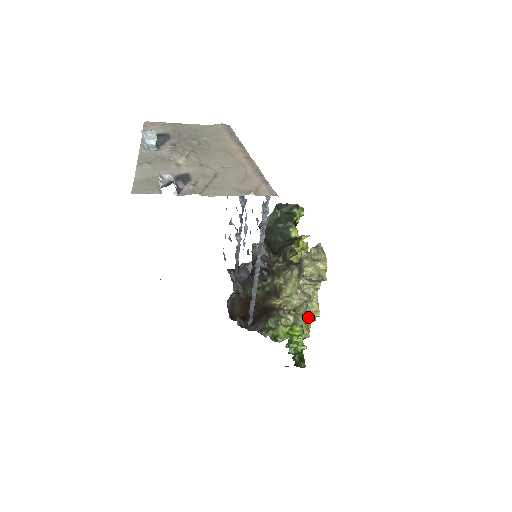
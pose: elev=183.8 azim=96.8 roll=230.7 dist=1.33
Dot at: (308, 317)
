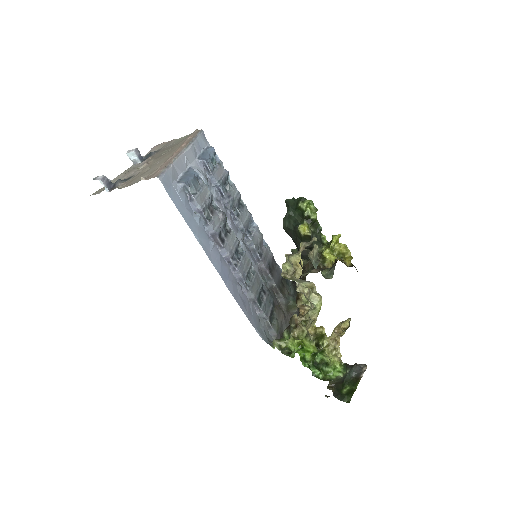
Dot at: (307, 327)
